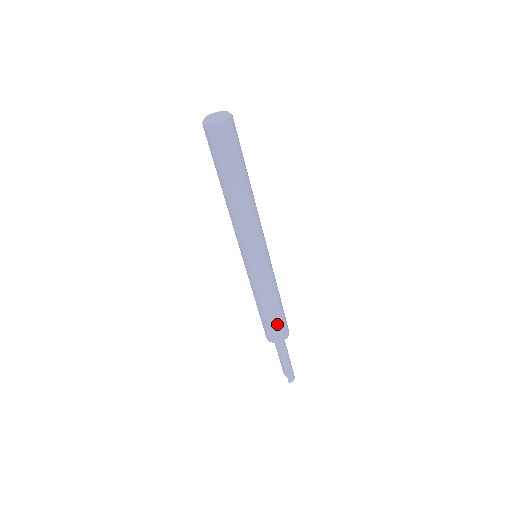
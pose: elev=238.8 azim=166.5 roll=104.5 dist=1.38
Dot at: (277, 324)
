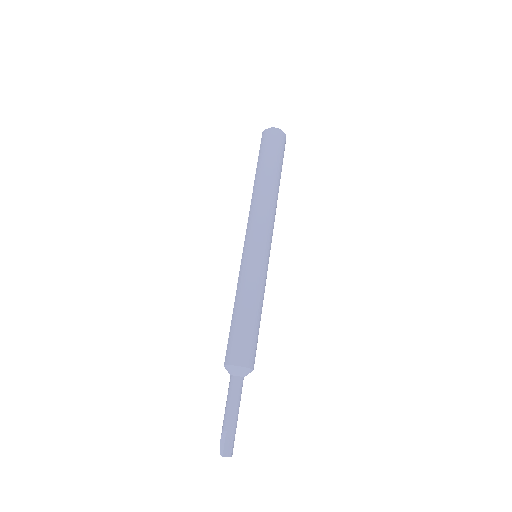
Dot at: (247, 337)
